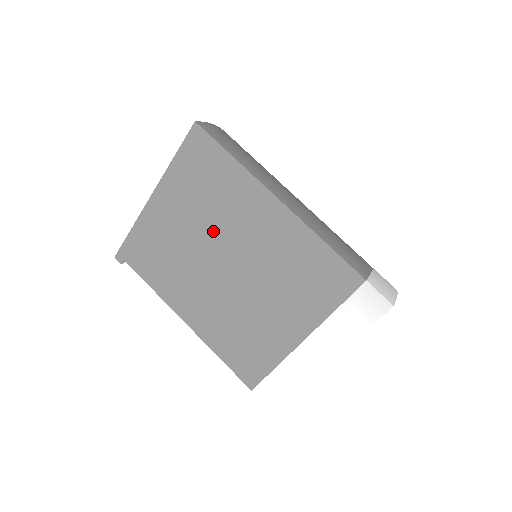
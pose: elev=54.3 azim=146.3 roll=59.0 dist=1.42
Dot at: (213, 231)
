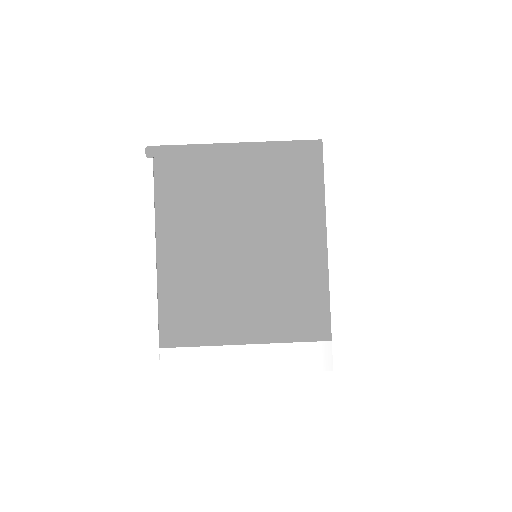
Dot at: (258, 213)
